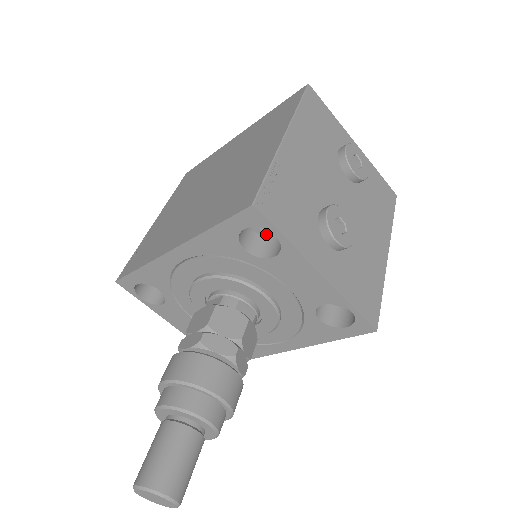
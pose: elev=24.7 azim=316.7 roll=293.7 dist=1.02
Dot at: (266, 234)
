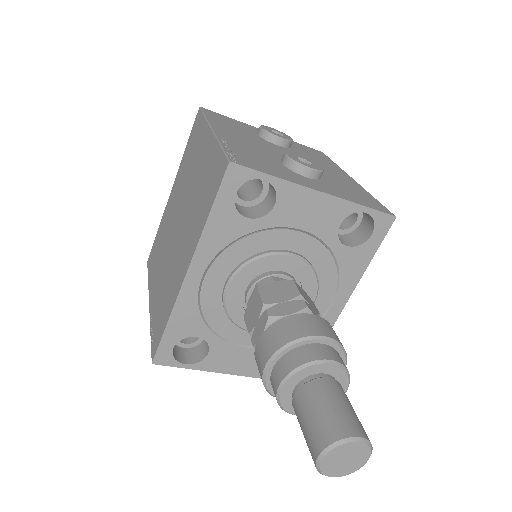
Dot at: (254, 202)
